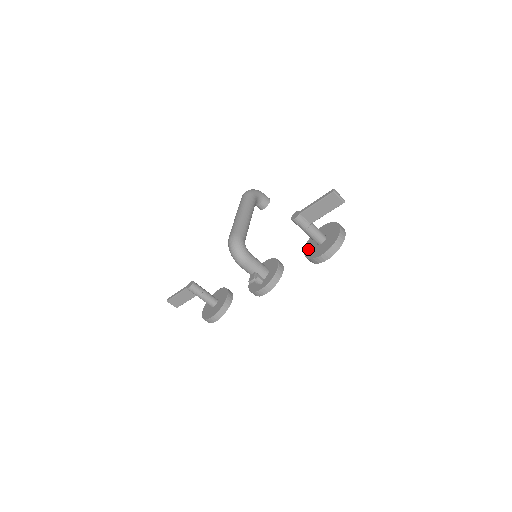
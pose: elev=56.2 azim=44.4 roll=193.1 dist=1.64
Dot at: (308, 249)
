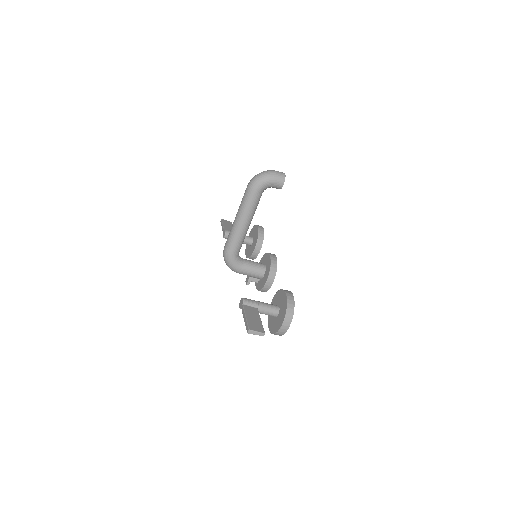
Dot at: occluded
